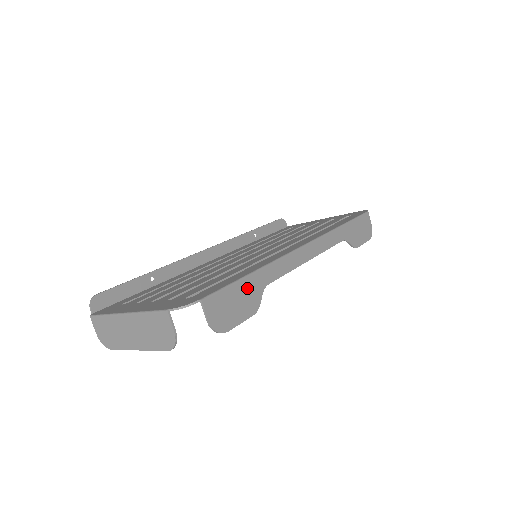
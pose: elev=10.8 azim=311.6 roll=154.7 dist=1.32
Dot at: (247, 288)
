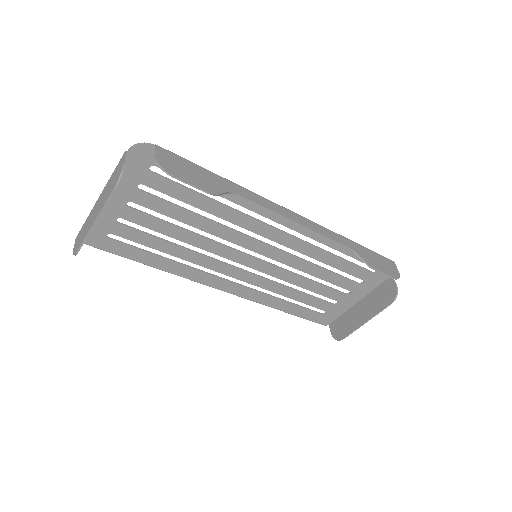
Dot at: (210, 177)
